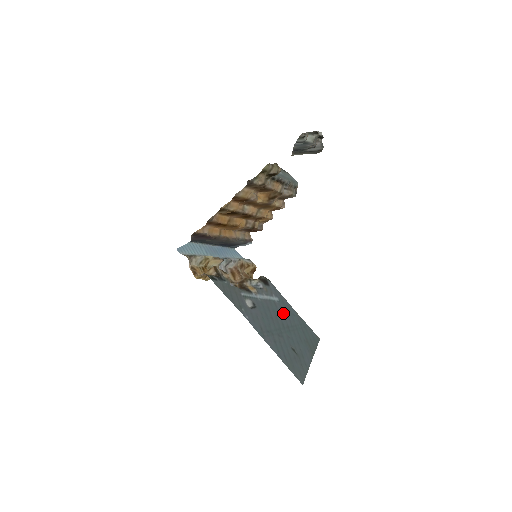
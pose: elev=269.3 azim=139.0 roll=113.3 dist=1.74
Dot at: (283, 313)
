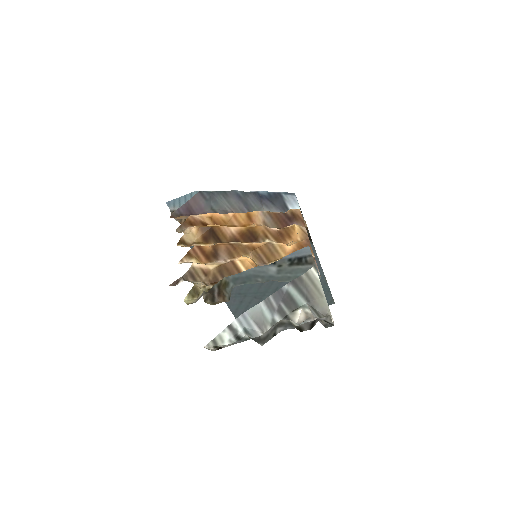
Dot at: occluded
